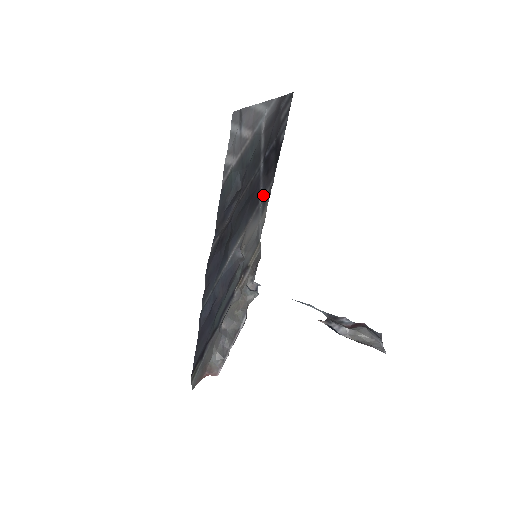
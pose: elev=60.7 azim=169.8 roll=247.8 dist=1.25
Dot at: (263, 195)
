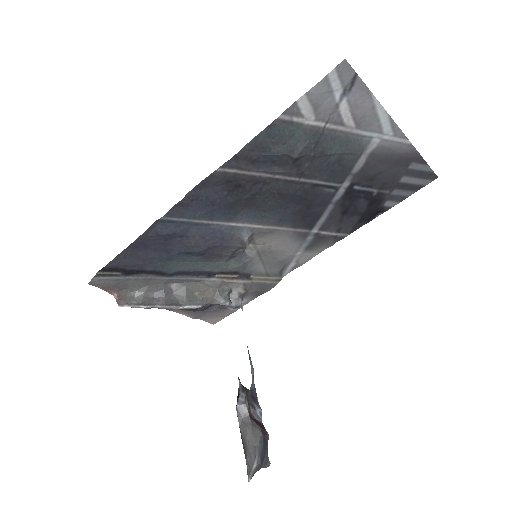
Dot at: (322, 230)
